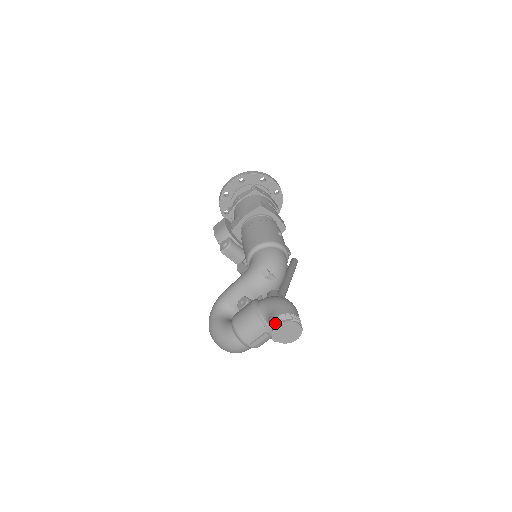
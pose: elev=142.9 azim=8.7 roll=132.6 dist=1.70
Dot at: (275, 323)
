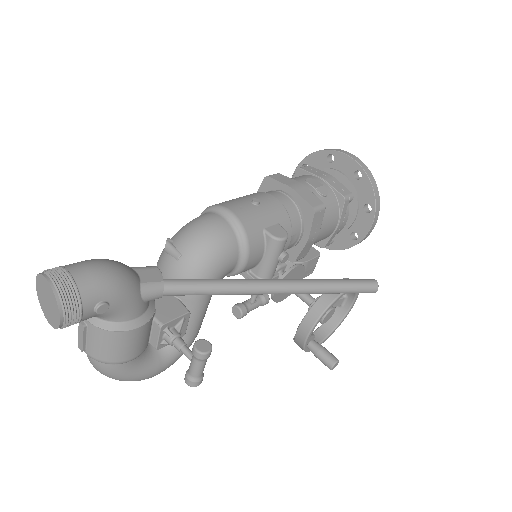
Dot at: occluded
